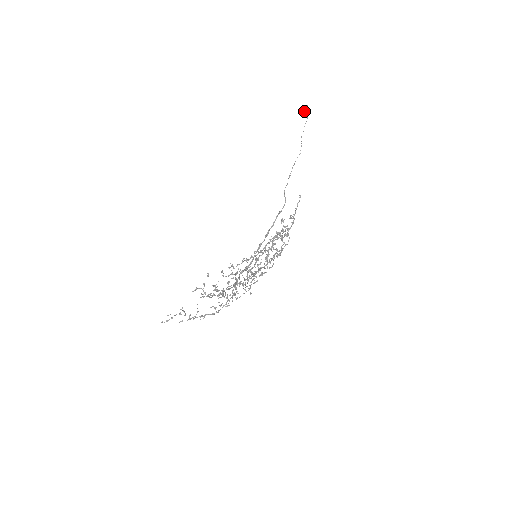
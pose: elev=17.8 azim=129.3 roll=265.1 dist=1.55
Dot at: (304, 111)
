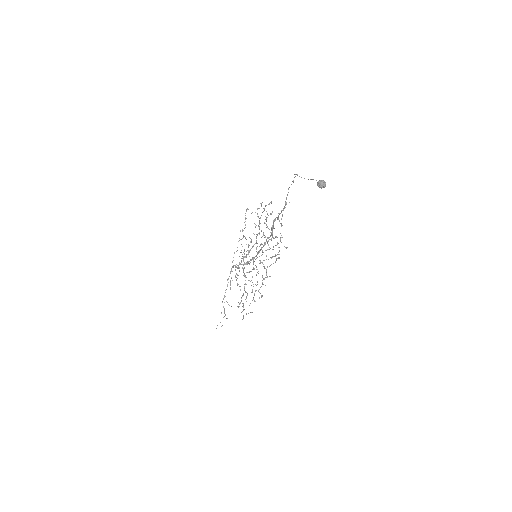
Dot at: occluded
